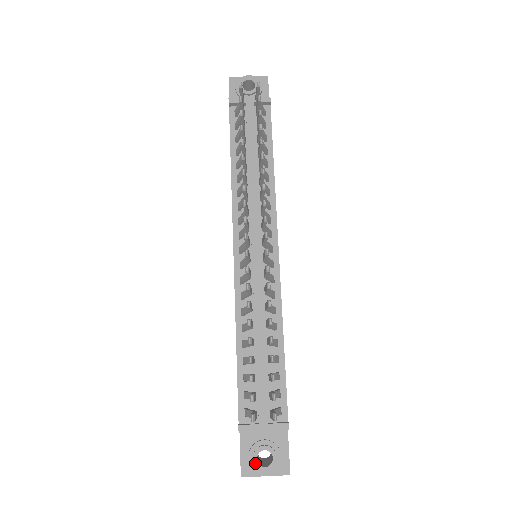
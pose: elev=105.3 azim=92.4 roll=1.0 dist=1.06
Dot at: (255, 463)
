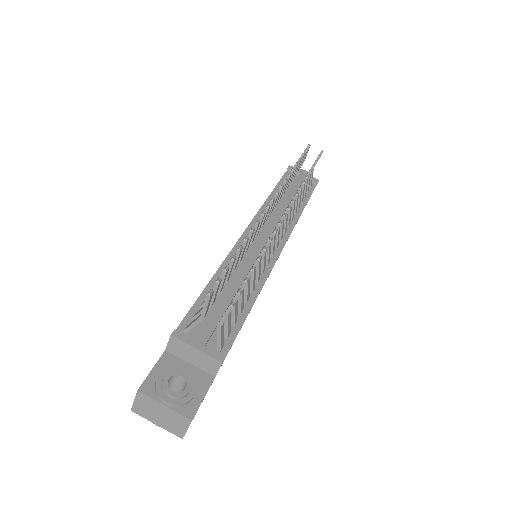
Dot at: (164, 381)
